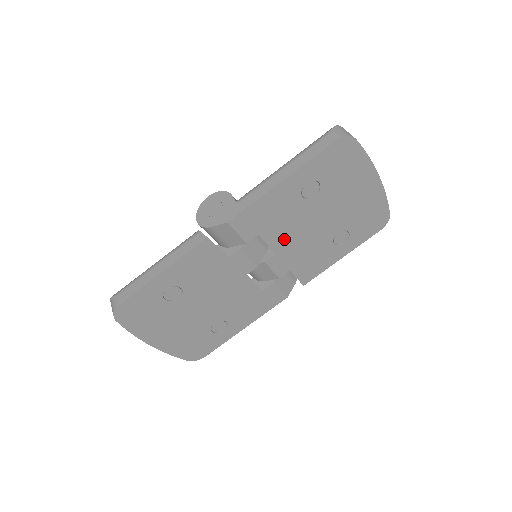
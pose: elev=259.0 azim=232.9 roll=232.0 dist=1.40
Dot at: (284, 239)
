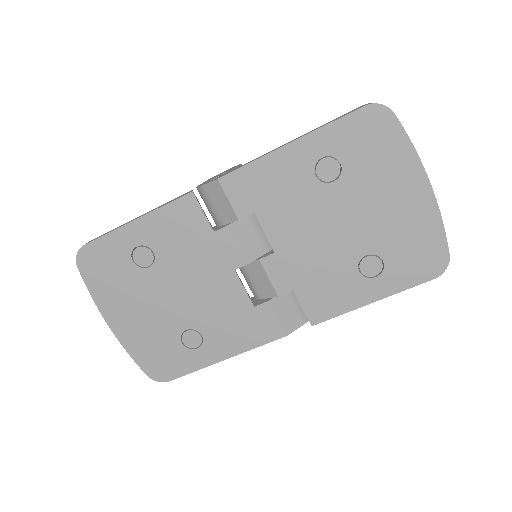
Dot at: (288, 234)
